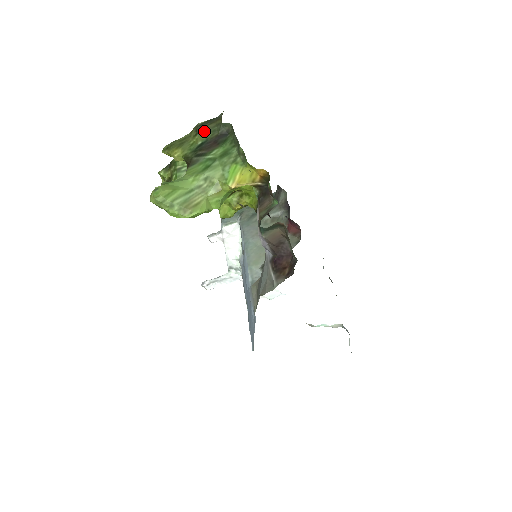
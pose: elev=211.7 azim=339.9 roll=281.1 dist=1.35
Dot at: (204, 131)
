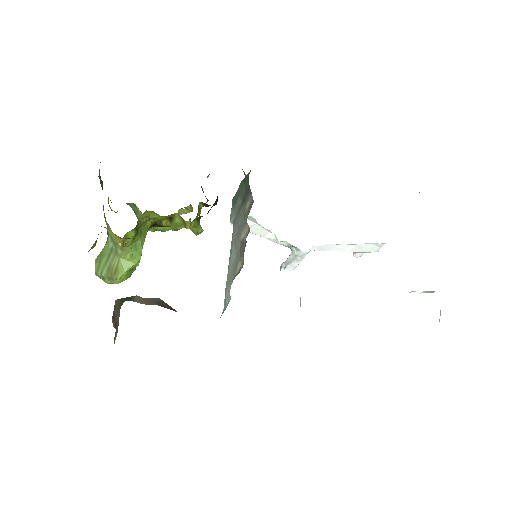
Dot at: (100, 182)
